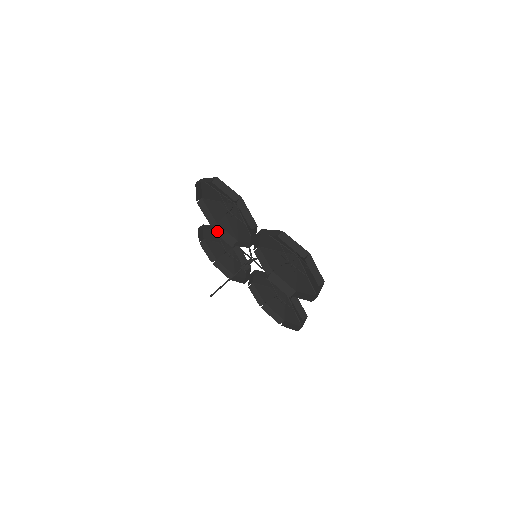
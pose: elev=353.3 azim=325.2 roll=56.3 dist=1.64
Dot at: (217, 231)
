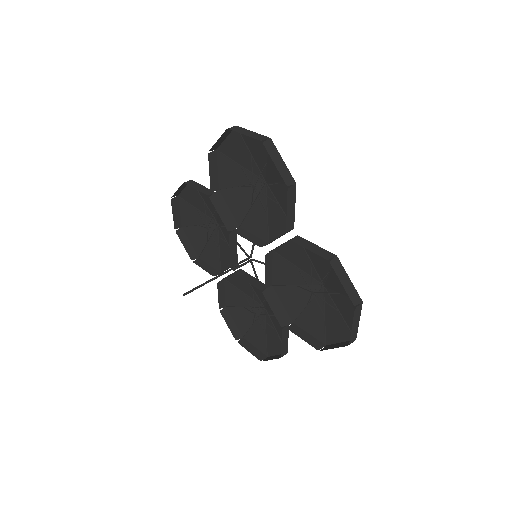
Dot at: (217, 202)
